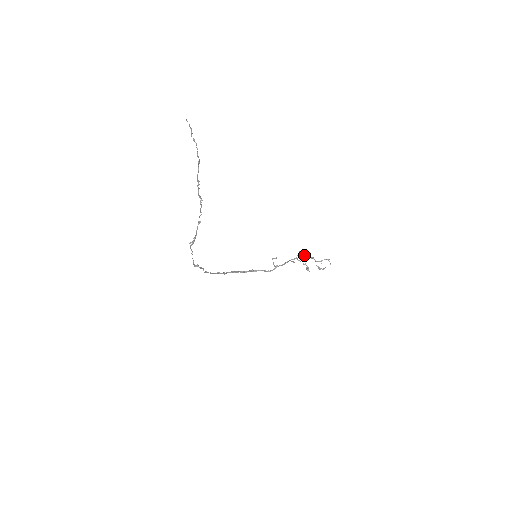
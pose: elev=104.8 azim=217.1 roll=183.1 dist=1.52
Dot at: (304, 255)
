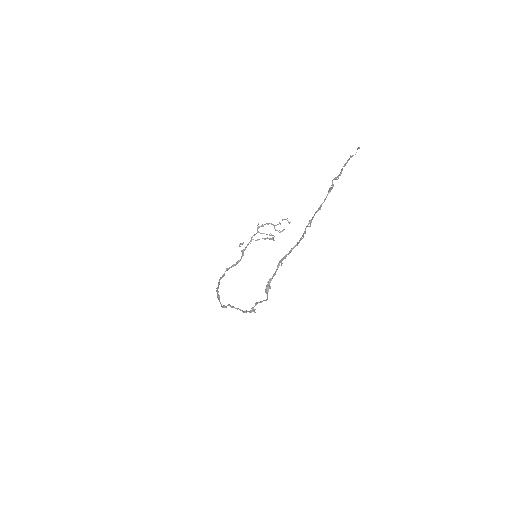
Dot at: (263, 225)
